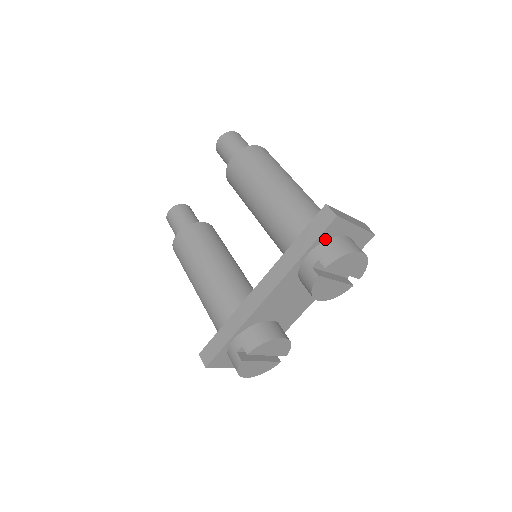
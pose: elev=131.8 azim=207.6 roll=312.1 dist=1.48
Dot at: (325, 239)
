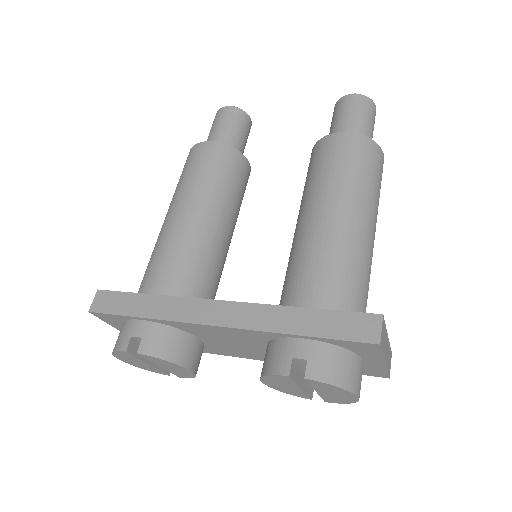
Dot at: (339, 344)
